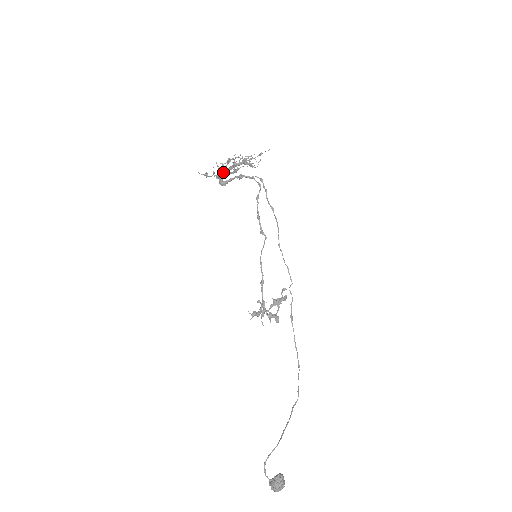
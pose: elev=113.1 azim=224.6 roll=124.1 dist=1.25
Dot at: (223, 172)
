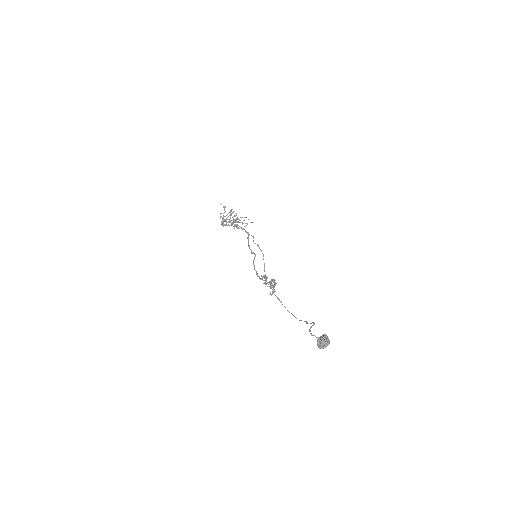
Dot at: (224, 220)
